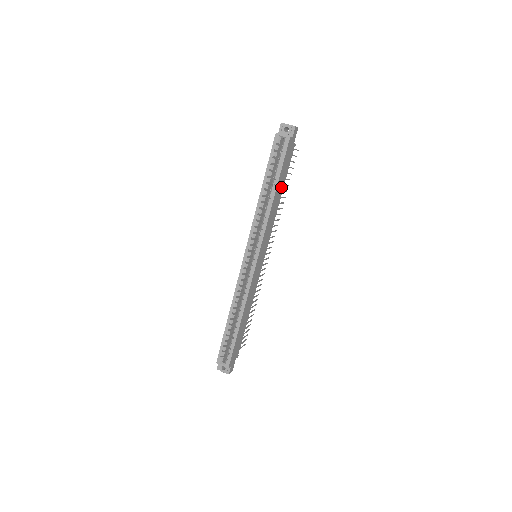
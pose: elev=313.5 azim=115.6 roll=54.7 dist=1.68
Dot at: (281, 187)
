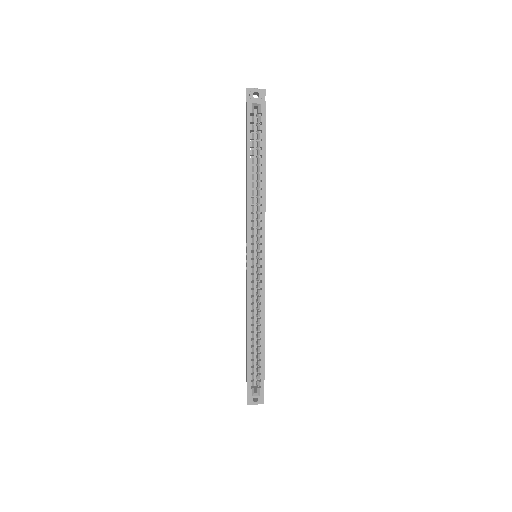
Dot at: occluded
